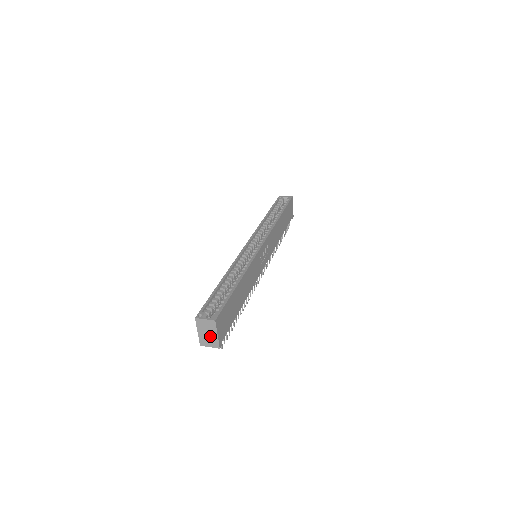
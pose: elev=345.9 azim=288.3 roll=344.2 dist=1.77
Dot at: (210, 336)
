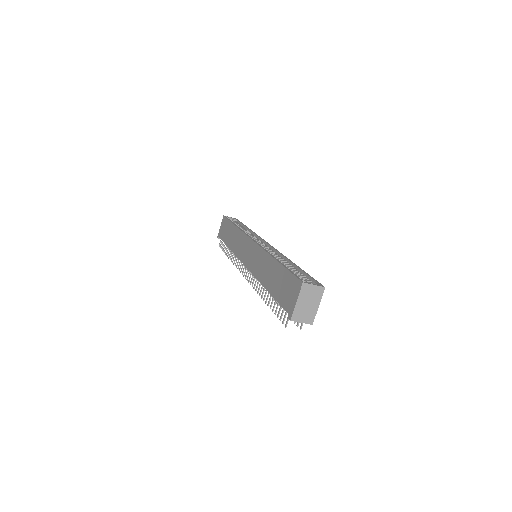
Dot at: (309, 307)
